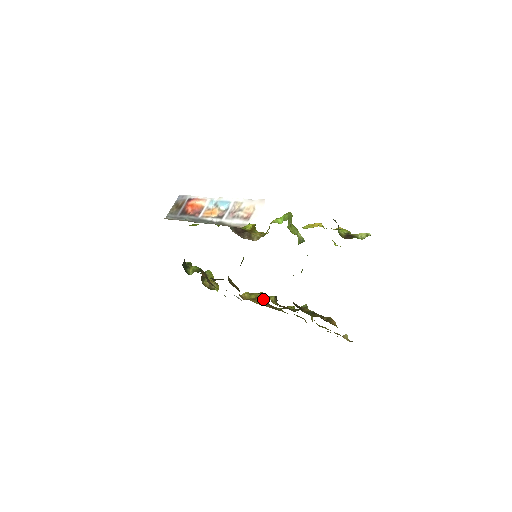
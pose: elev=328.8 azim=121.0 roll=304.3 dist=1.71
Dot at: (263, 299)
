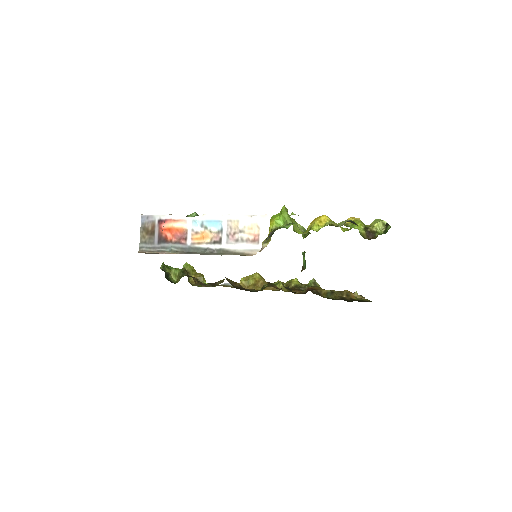
Dot at: (263, 281)
